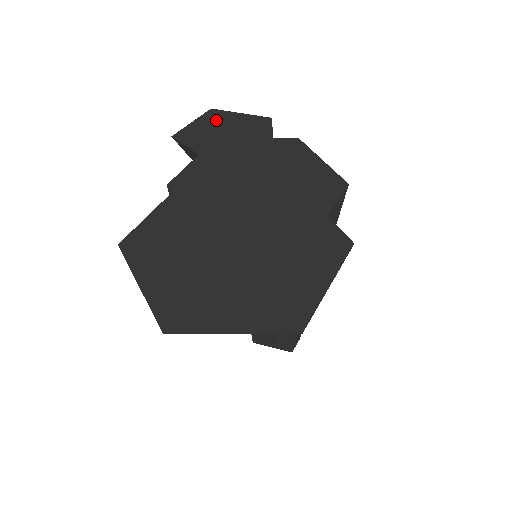
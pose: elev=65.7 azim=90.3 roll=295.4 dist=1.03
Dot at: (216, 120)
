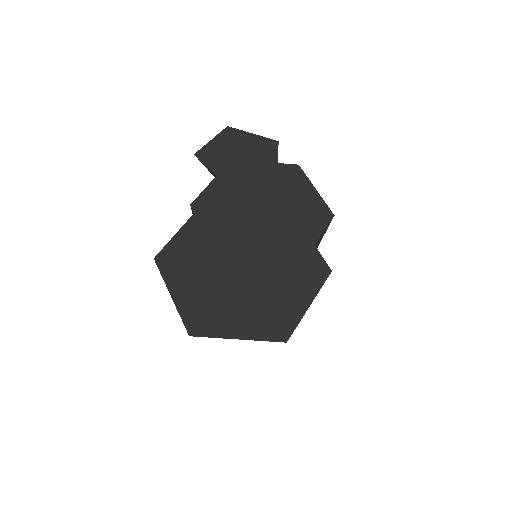
Dot at: (231, 140)
